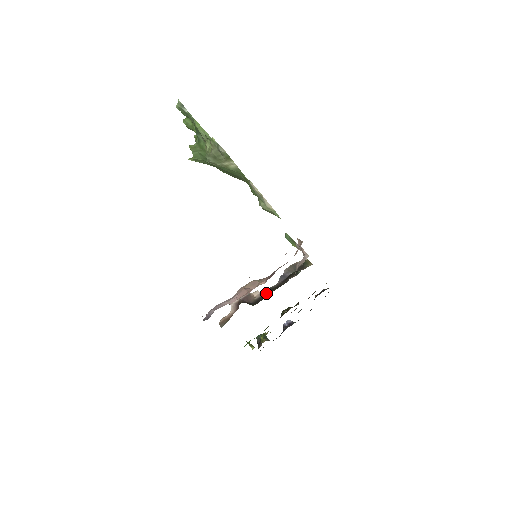
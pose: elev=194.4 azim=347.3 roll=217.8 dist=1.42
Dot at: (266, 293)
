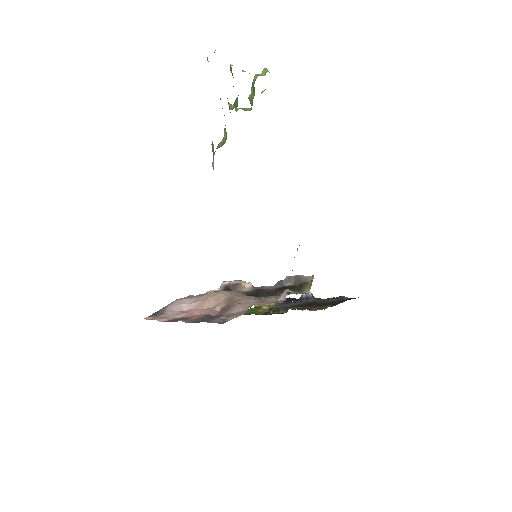
Dot at: (254, 292)
